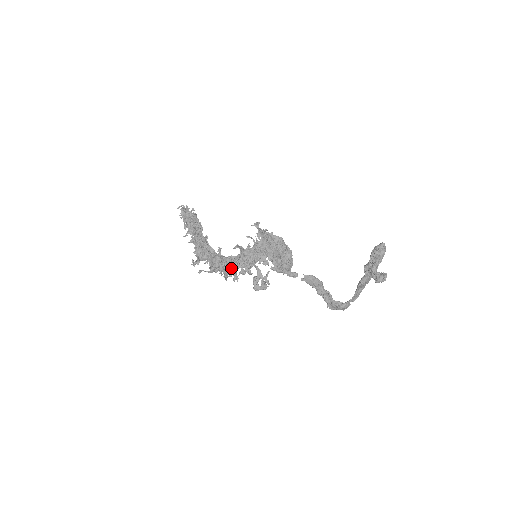
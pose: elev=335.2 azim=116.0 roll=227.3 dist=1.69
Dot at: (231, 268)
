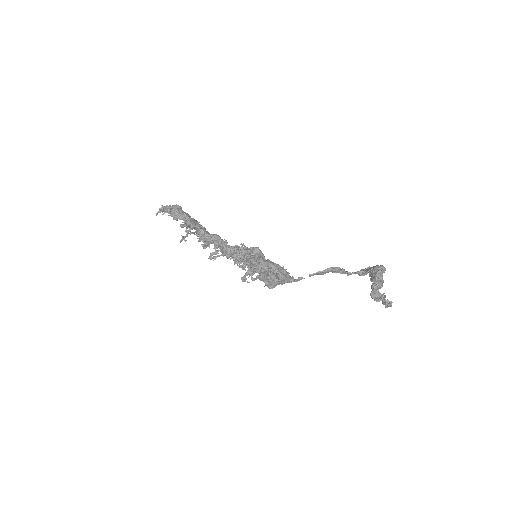
Dot at: occluded
